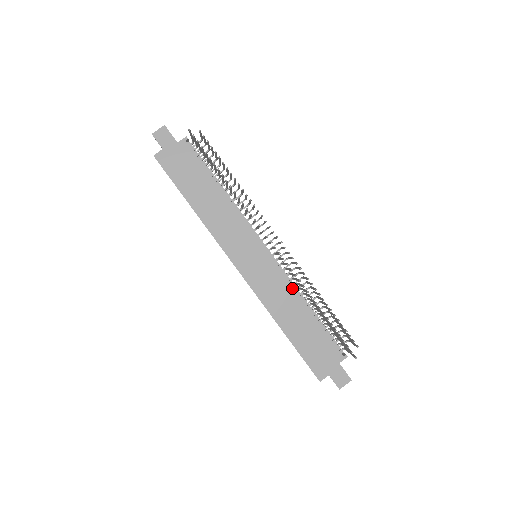
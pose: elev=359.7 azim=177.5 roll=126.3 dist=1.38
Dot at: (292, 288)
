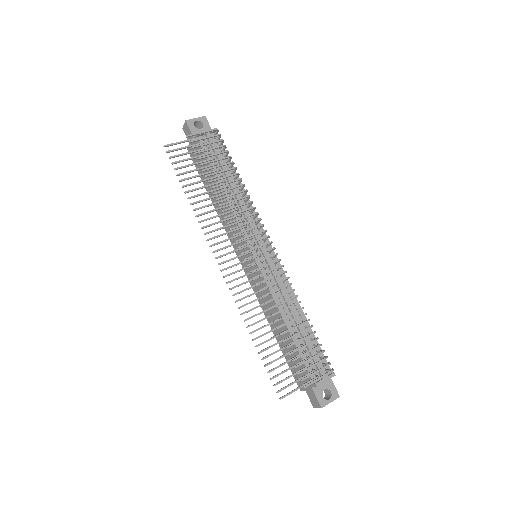
Dot at: occluded
